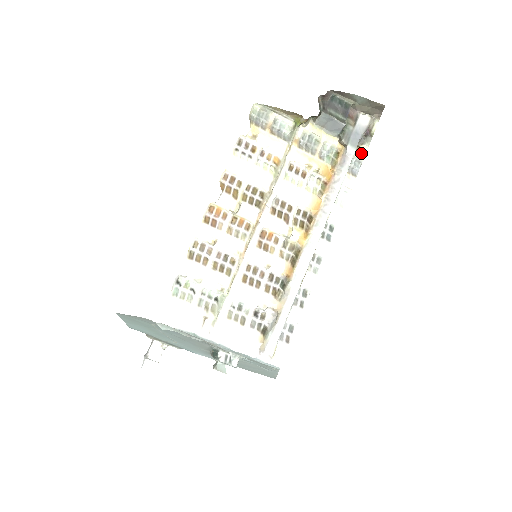
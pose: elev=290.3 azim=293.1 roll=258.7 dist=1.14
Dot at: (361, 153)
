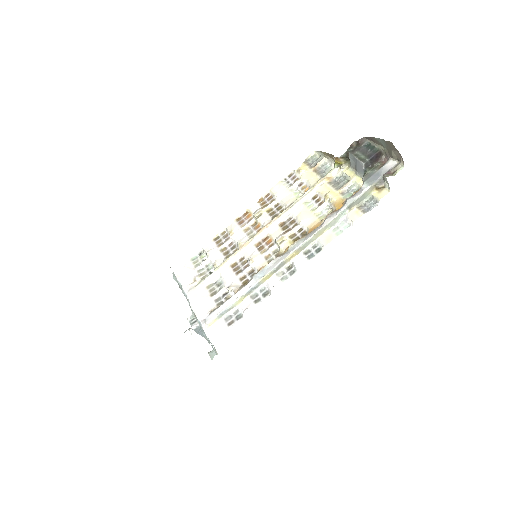
Dot at: (381, 195)
